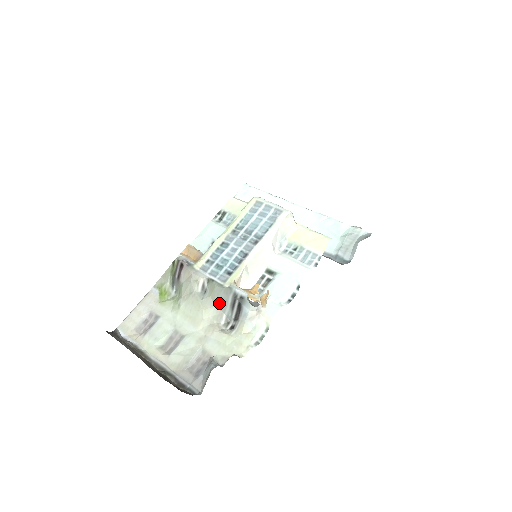
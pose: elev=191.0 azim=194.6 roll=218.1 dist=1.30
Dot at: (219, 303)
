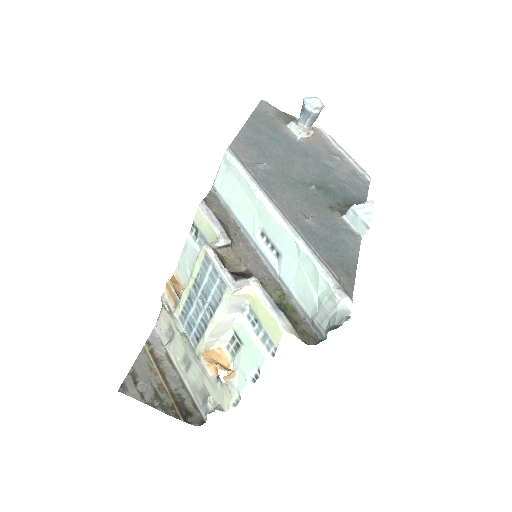
Dot at: occluded
